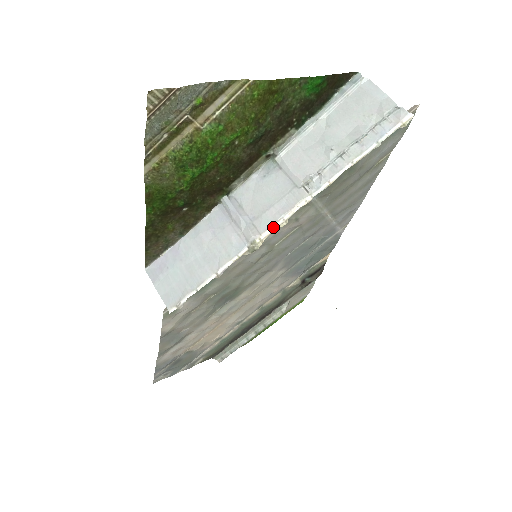
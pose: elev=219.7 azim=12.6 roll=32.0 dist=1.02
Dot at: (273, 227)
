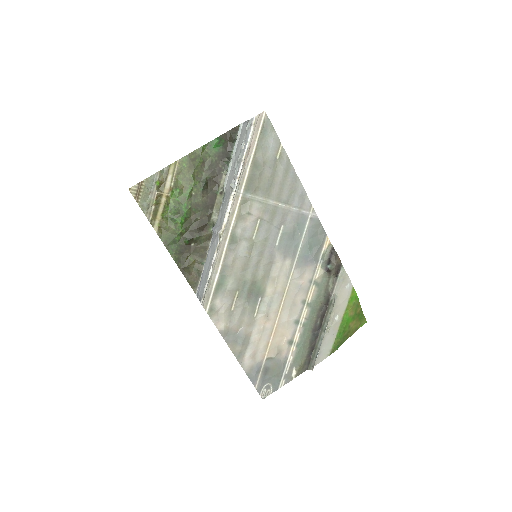
Dot at: (225, 220)
